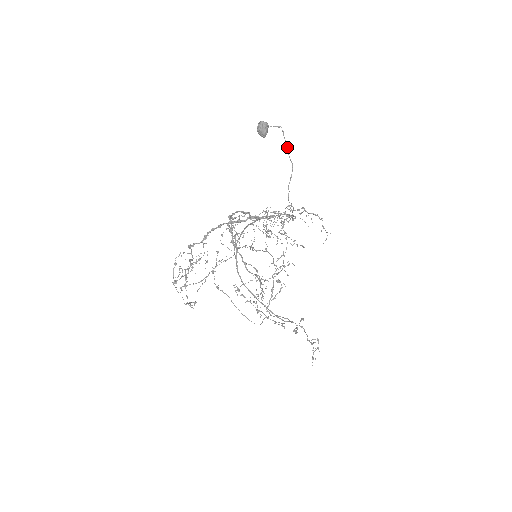
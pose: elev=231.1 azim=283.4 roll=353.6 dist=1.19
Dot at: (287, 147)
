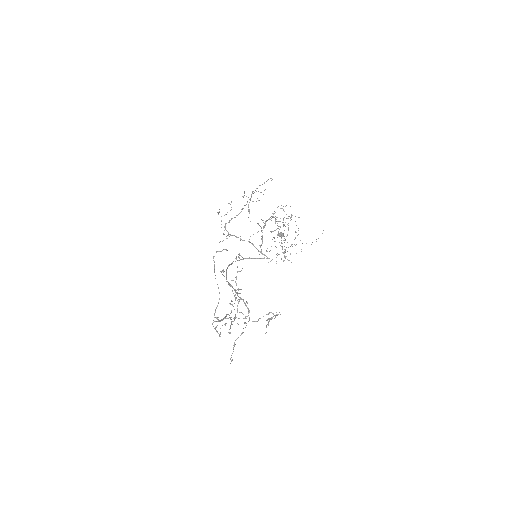
Dot at: (284, 251)
